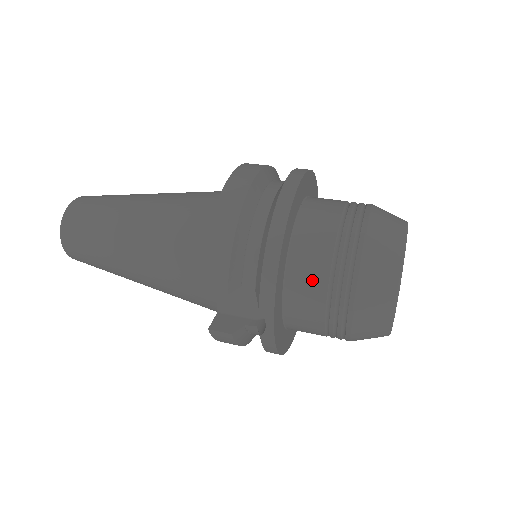
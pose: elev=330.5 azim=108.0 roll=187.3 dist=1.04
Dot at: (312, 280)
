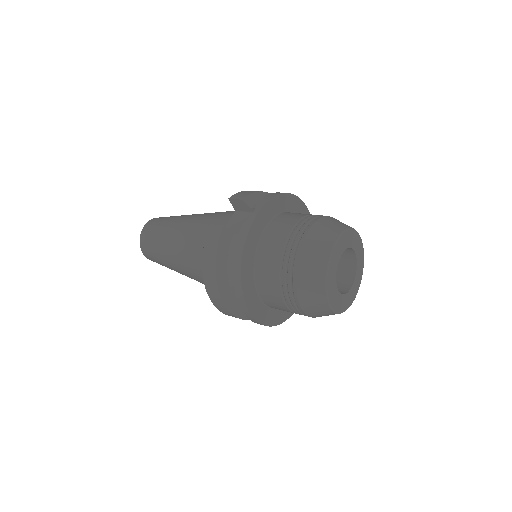
Dot at: (293, 216)
